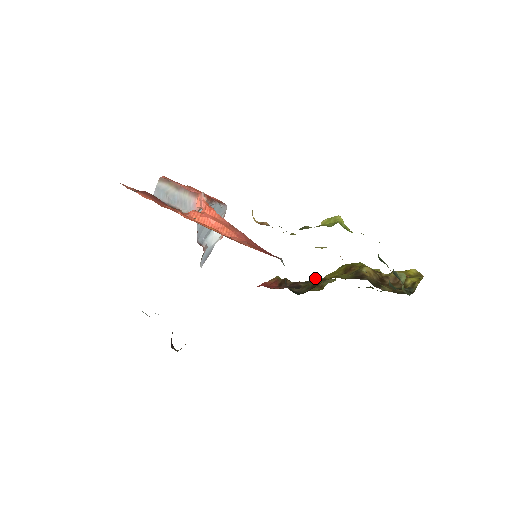
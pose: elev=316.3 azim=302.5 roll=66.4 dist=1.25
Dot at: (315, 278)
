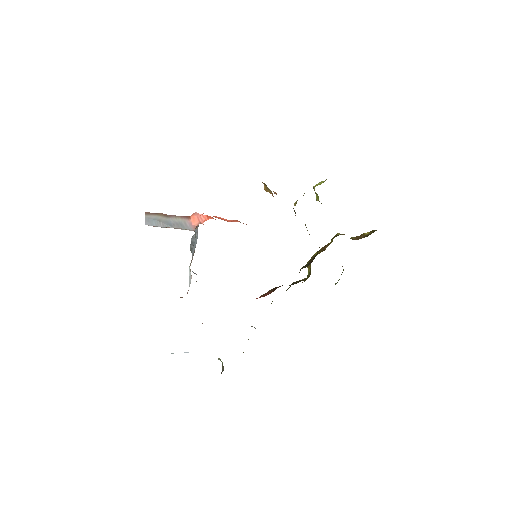
Dot at: occluded
